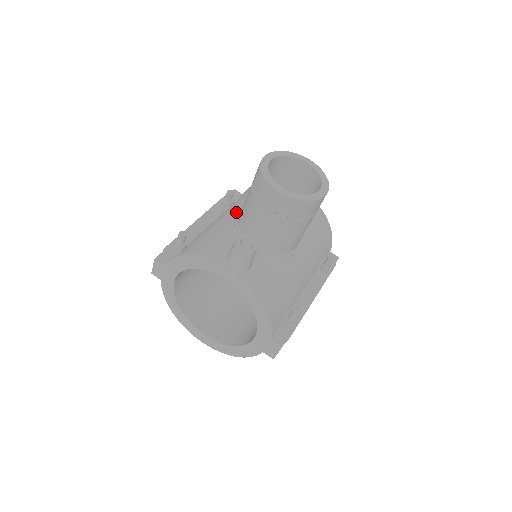
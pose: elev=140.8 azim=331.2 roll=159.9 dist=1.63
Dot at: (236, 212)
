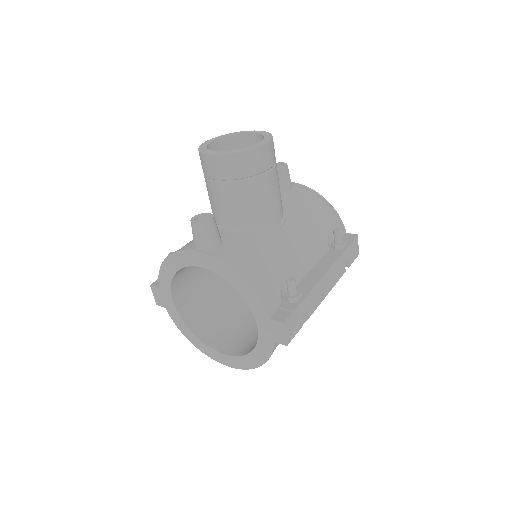
Dot at: occluded
